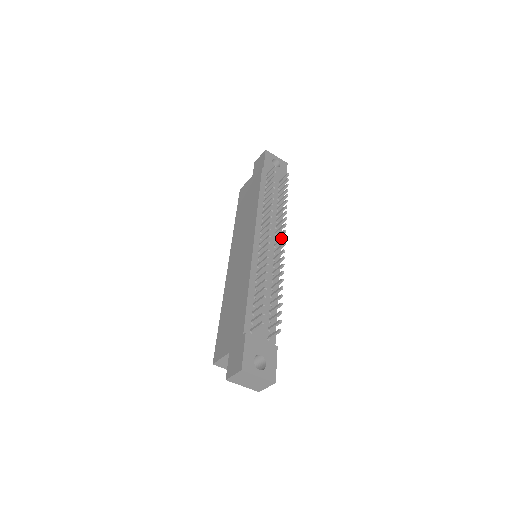
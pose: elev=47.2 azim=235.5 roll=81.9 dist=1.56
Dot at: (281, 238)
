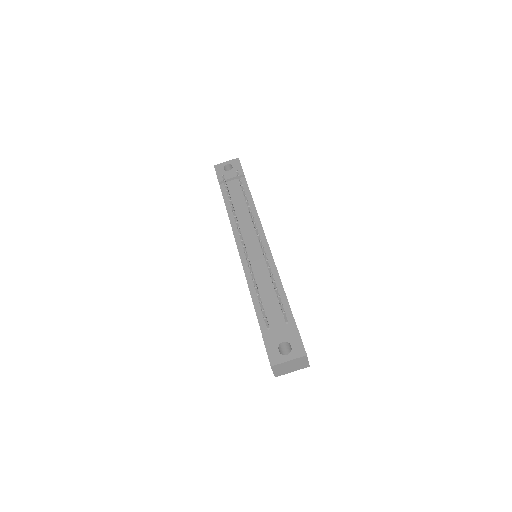
Dot at: occluded
